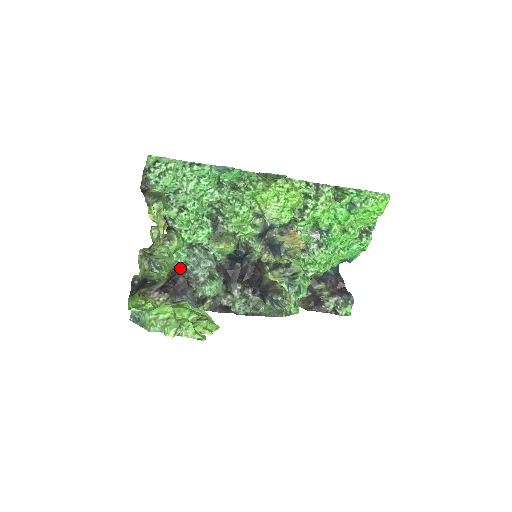
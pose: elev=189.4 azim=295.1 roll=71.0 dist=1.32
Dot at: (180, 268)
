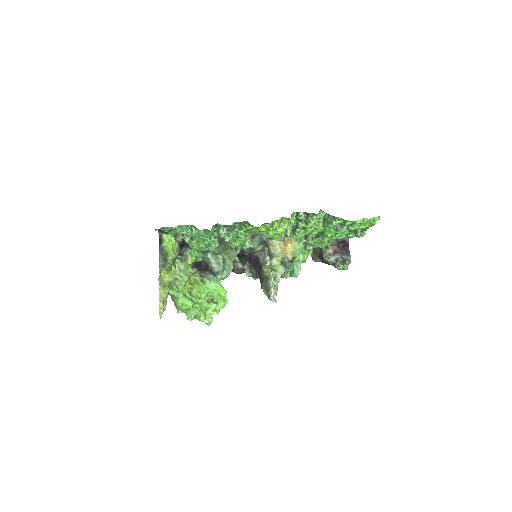
Dot at: (201, 260)
